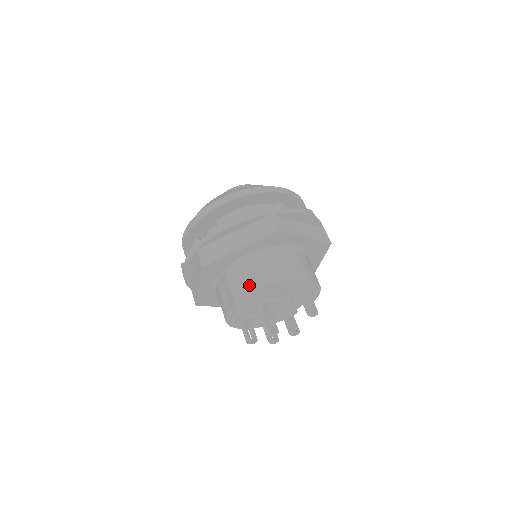
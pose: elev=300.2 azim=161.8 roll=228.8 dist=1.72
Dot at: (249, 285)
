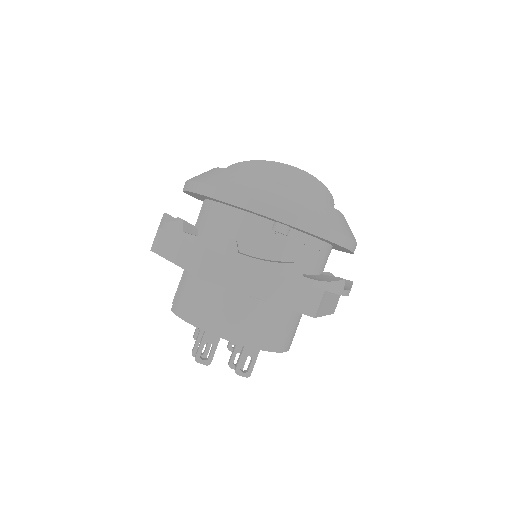
Dot at: (177, 303)
